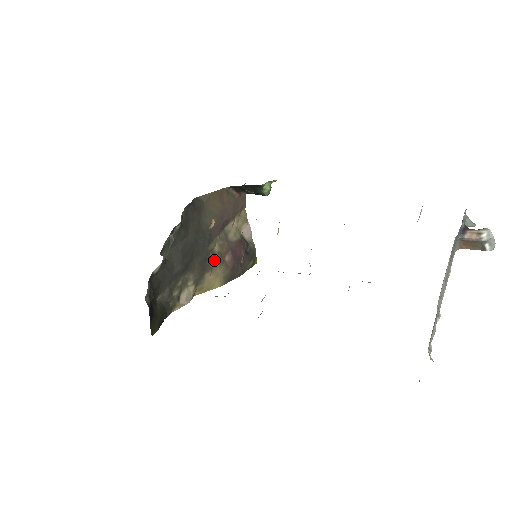
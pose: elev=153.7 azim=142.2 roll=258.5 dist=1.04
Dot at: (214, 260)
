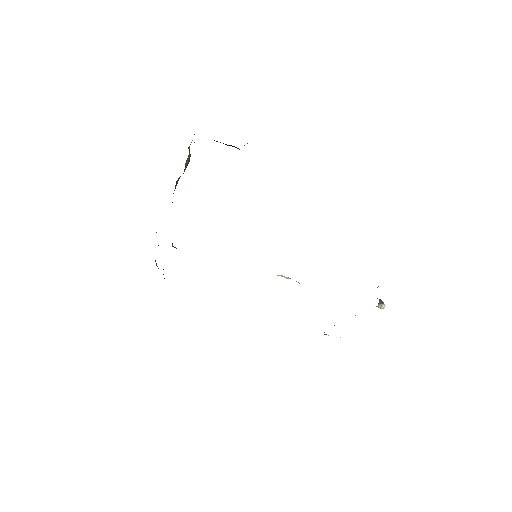
Dot at: occluded
